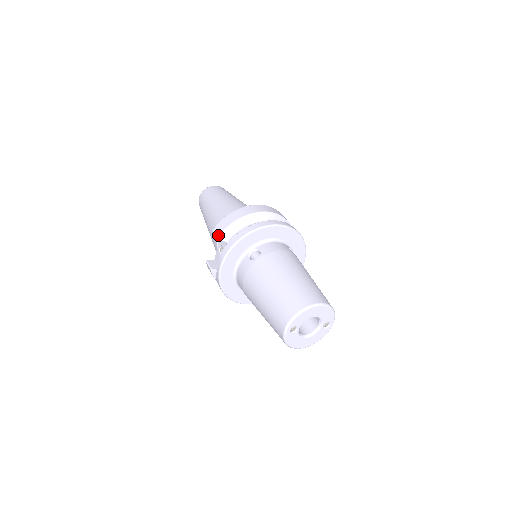
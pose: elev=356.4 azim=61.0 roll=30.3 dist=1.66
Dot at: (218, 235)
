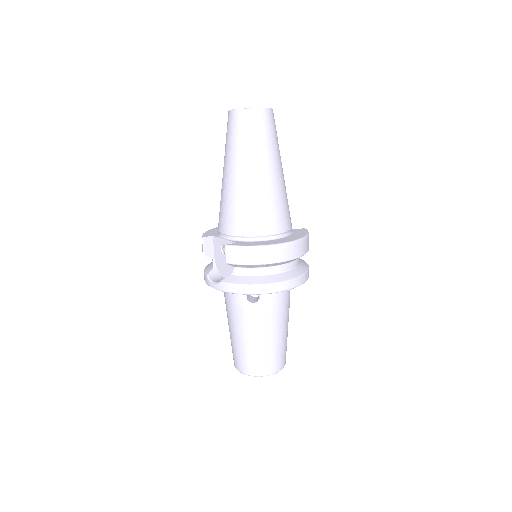
Dot at: (228, 262)
